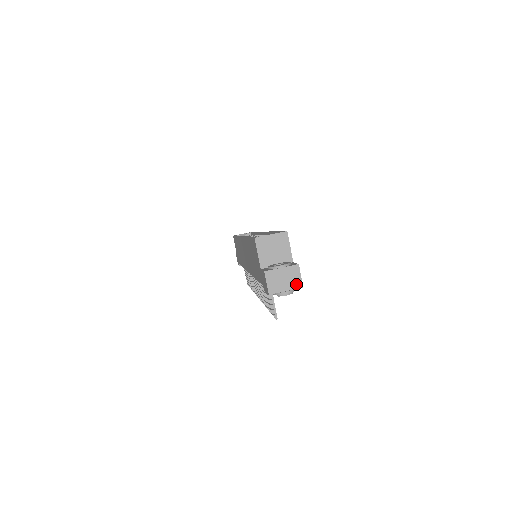
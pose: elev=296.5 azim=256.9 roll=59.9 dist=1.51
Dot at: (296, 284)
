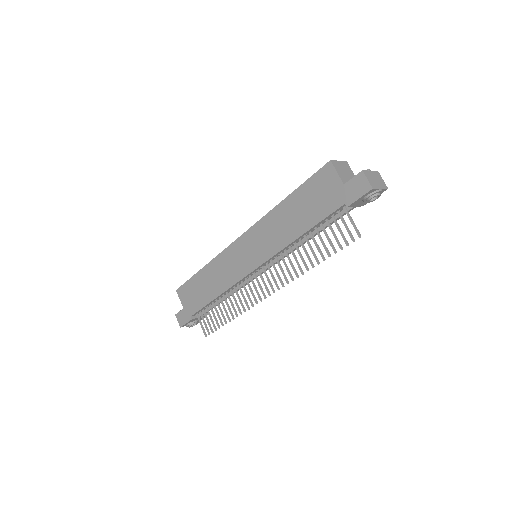
Dot at: (383, 185)
